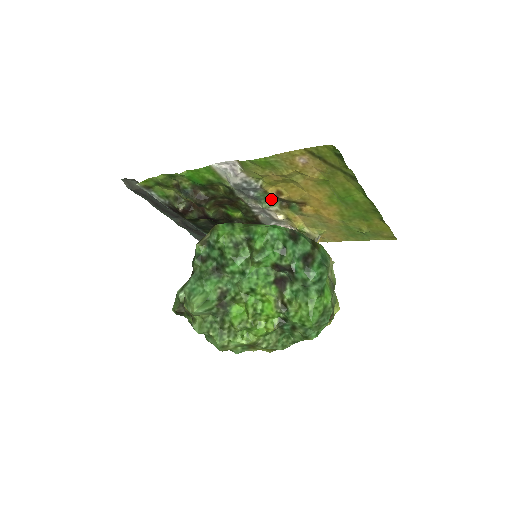
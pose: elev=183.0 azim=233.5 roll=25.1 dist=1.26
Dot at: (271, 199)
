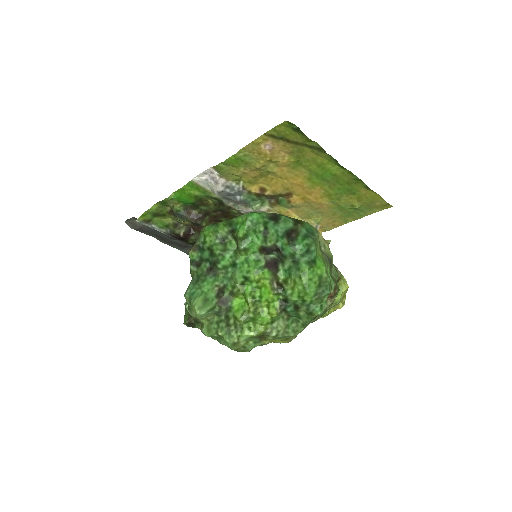
Dot at: (258, 199)
